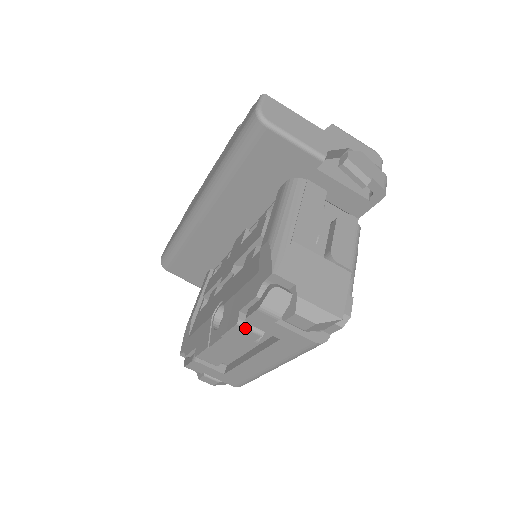
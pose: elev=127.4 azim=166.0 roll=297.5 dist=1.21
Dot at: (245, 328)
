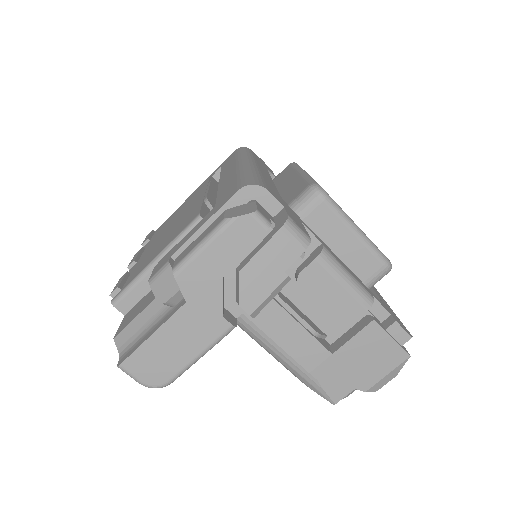
Dot at: occluded
